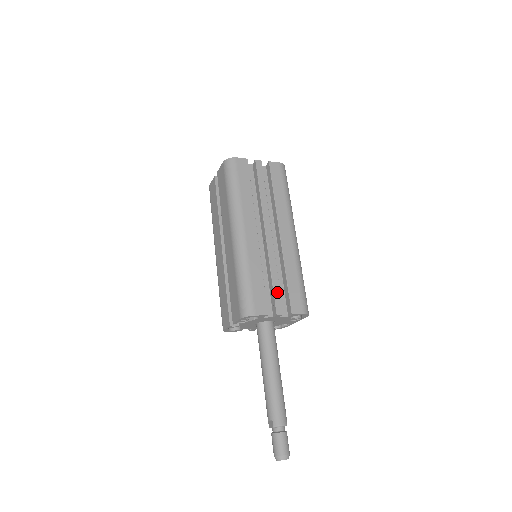
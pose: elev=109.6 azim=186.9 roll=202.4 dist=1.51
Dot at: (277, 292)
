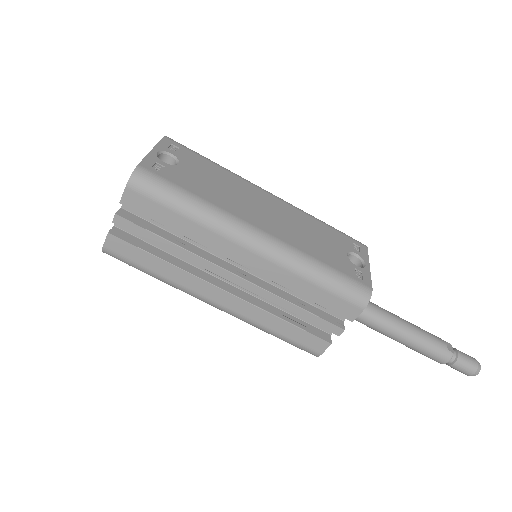
Dot at: (314, 319)
